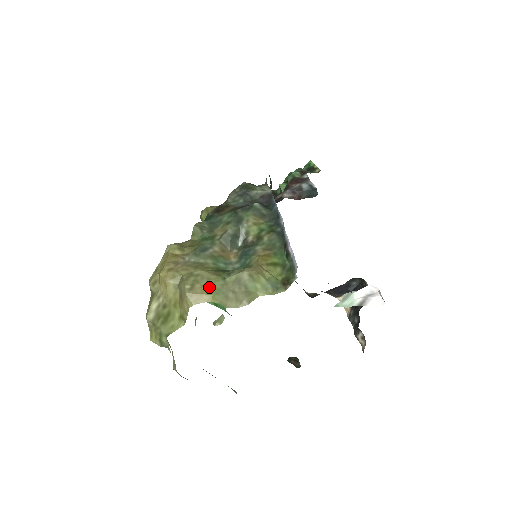
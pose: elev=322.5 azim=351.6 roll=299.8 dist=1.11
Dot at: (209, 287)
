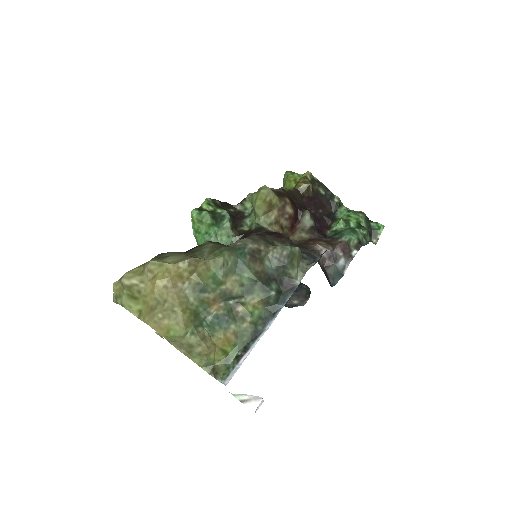
Dot at: (171, 330)
